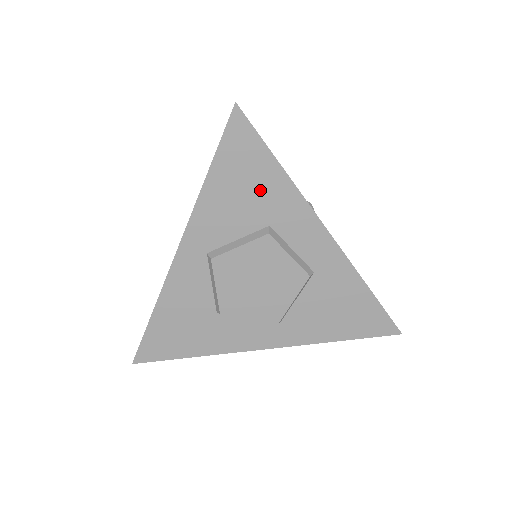
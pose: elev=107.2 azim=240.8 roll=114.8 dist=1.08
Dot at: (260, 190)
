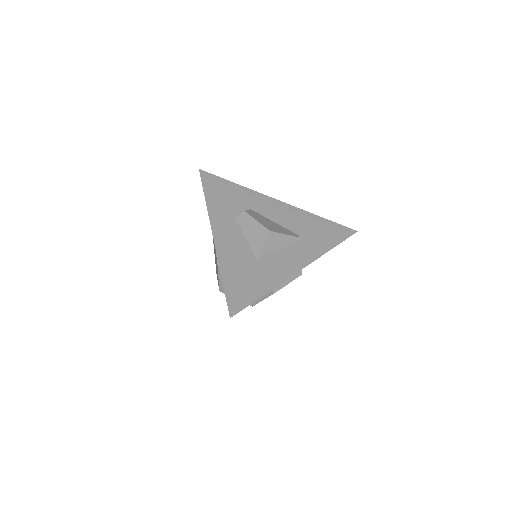
Dot at: occluded
